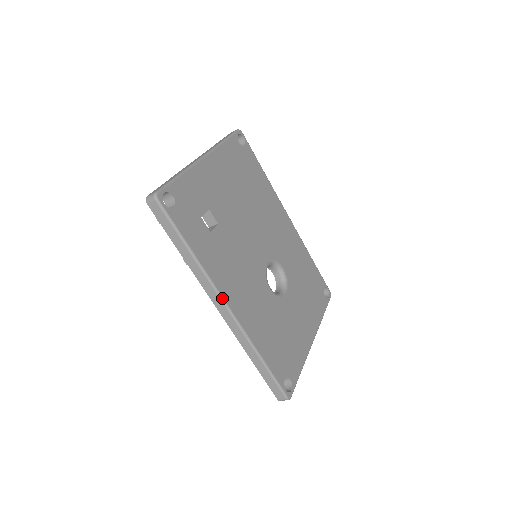
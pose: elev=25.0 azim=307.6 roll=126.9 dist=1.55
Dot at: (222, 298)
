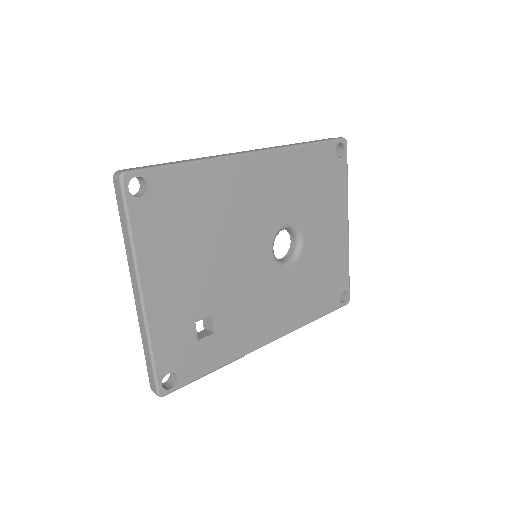
Dot at: occluded
